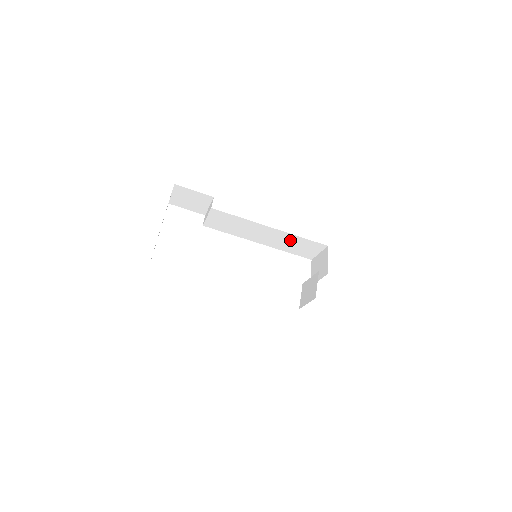
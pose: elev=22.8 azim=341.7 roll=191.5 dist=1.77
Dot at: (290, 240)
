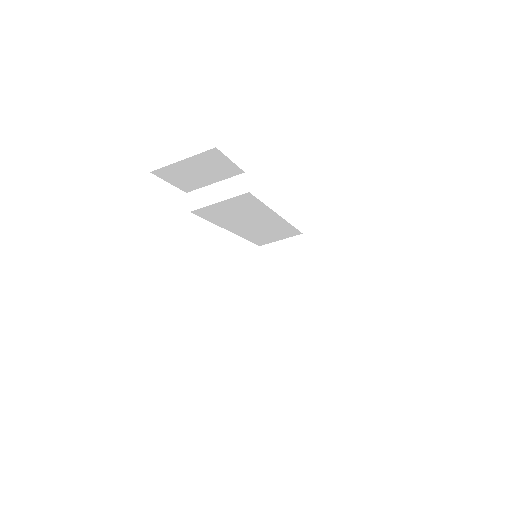
Dot at: (275, 229)
